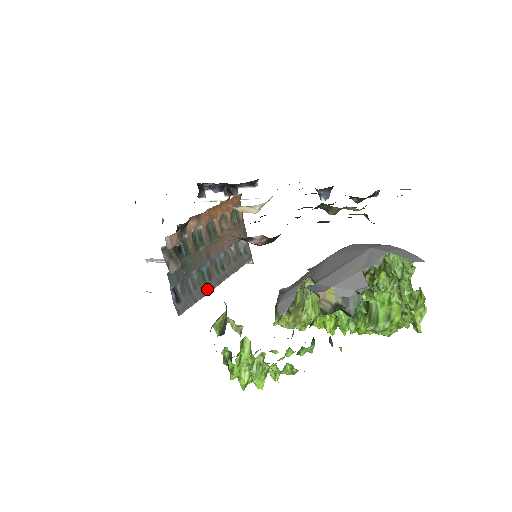
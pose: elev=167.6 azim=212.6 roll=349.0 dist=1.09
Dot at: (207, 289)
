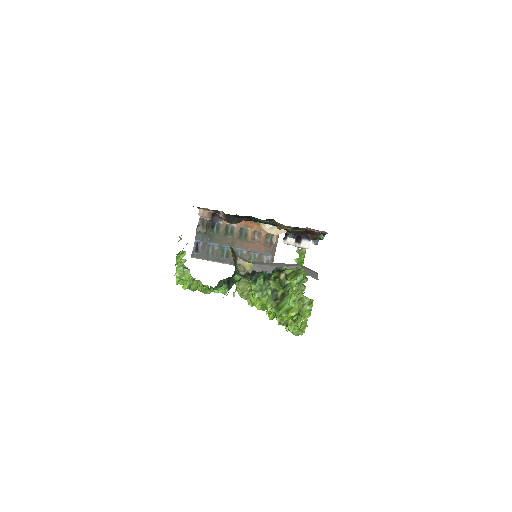
Dot at: (221, 260)
